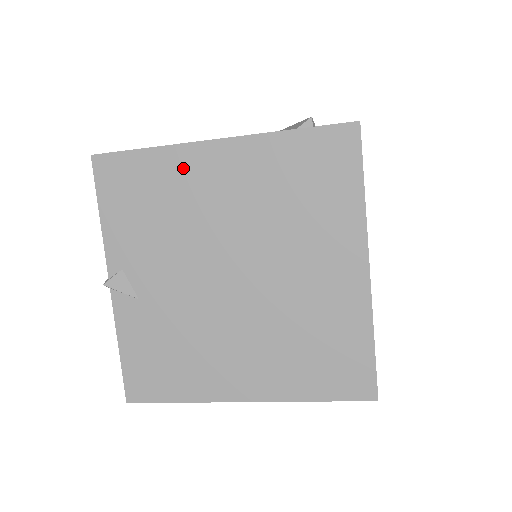
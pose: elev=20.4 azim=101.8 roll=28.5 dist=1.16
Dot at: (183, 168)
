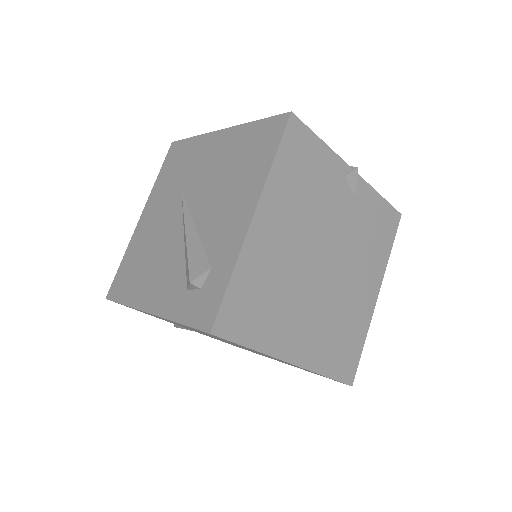
Dot at: occluded
